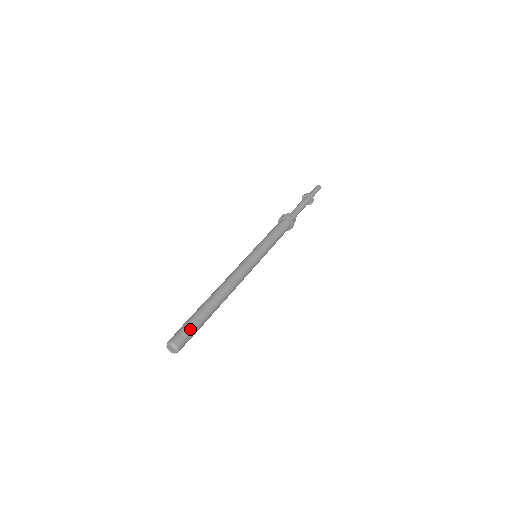
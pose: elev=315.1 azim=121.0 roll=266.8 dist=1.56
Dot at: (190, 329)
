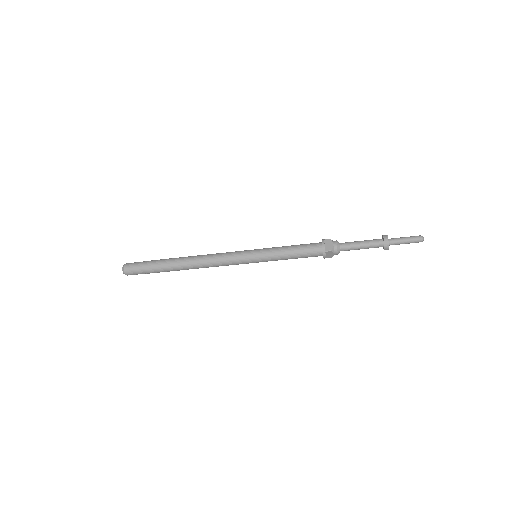
Dot at: (142, 268)
